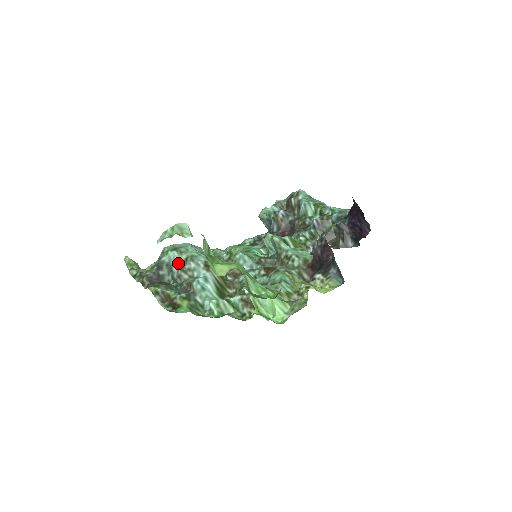
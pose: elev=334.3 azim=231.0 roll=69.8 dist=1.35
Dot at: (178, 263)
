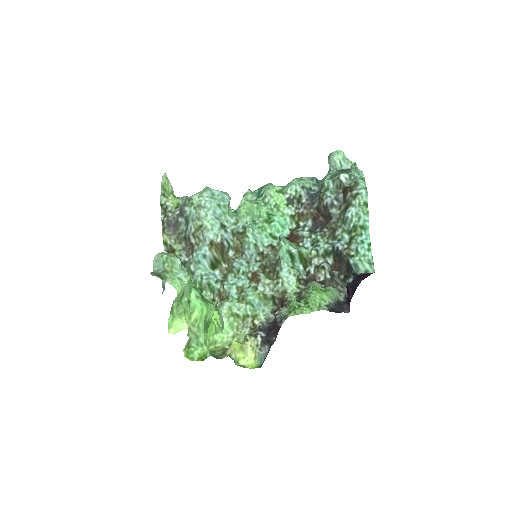
Dot at: (193, 225)
